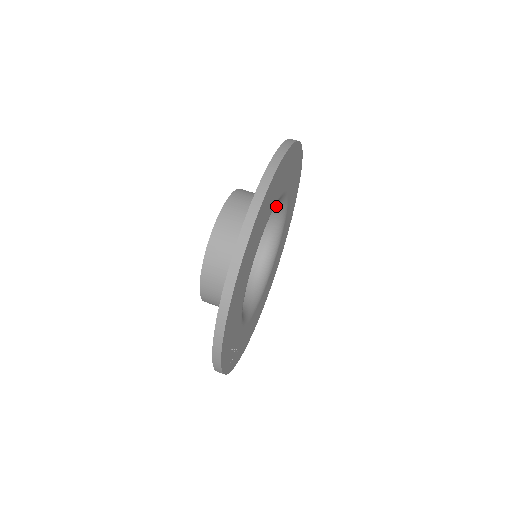
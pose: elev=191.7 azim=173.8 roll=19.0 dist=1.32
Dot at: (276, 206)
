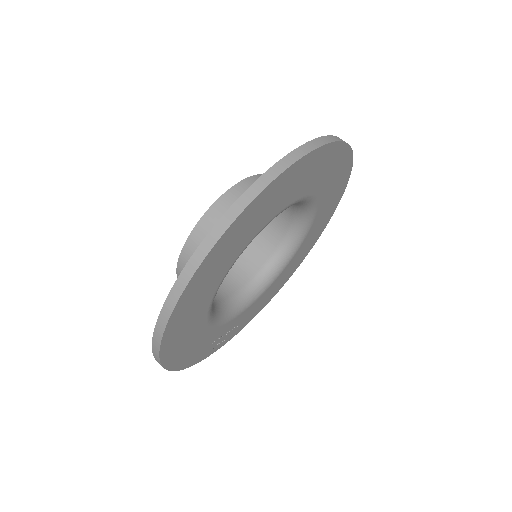
Dot at: occluded
